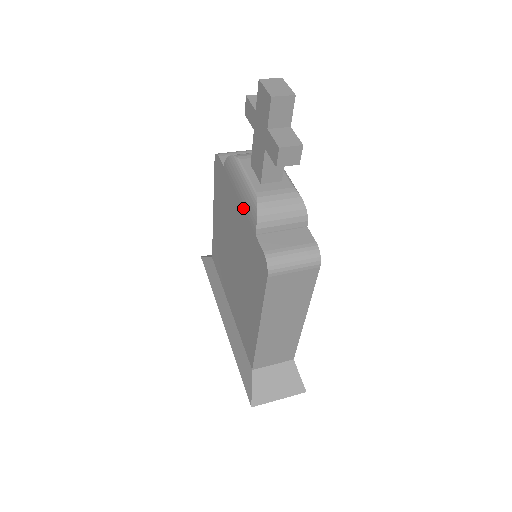
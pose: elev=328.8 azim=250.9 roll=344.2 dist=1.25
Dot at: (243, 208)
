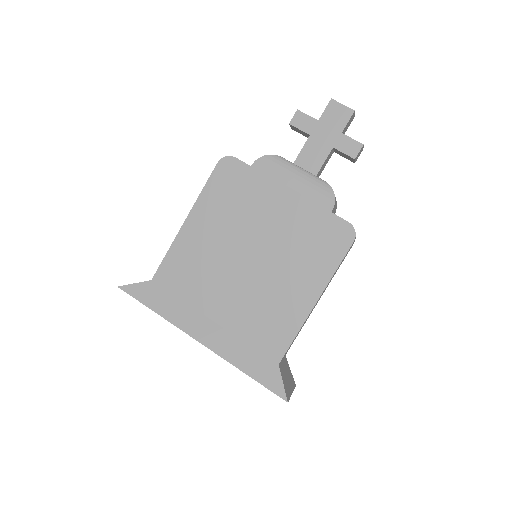
Dot at: (303, 195)
